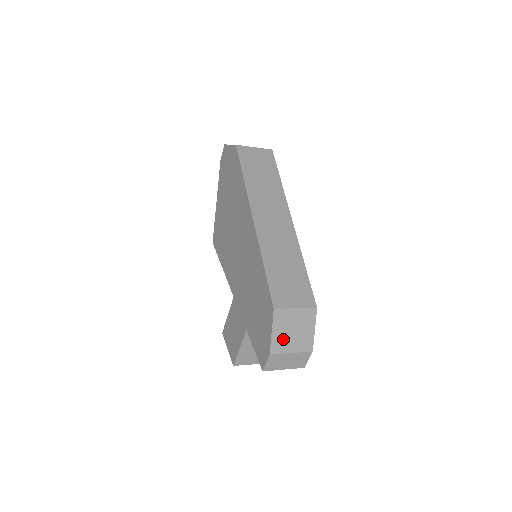
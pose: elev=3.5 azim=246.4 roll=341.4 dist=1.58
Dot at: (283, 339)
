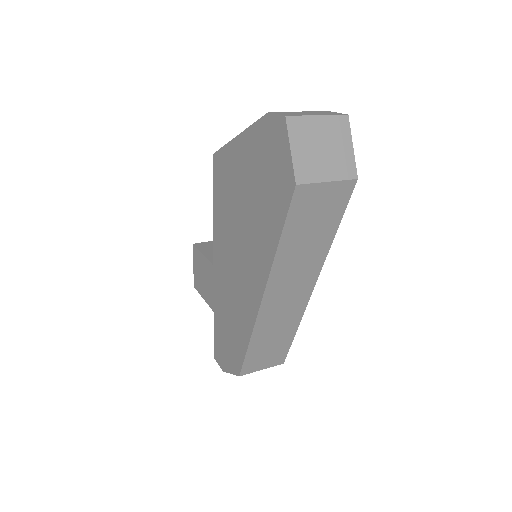
Dot at: occluded
